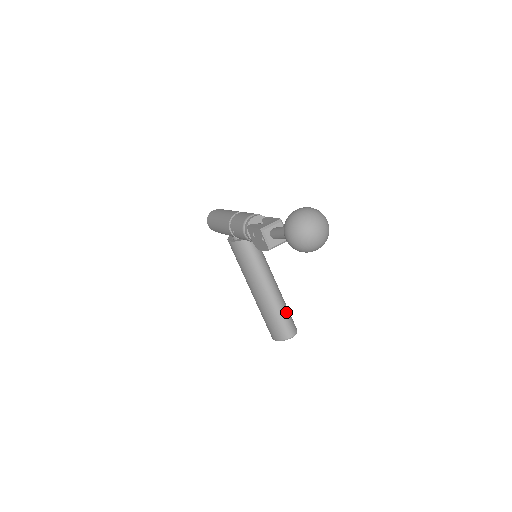
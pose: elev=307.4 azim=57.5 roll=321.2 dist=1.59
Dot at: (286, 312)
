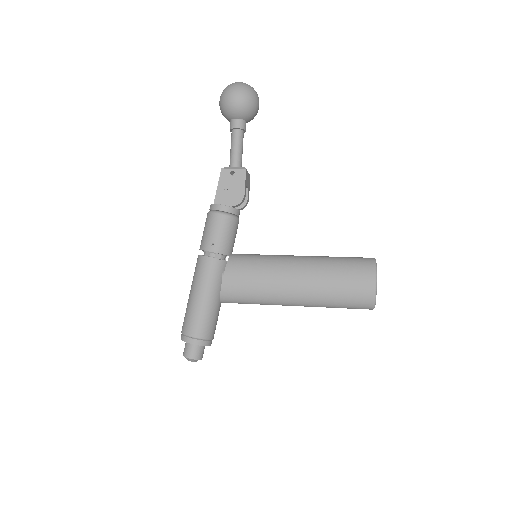
Dot at: occluded
